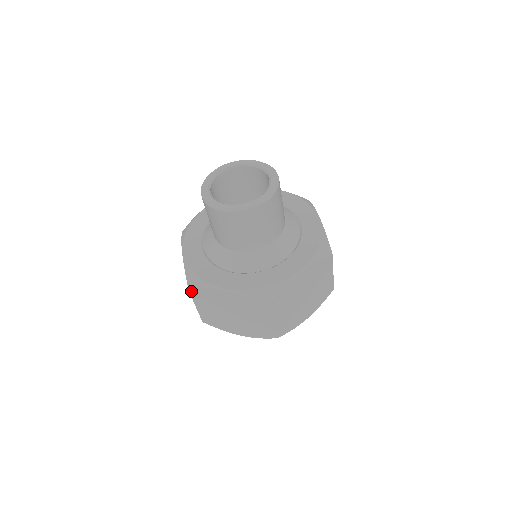
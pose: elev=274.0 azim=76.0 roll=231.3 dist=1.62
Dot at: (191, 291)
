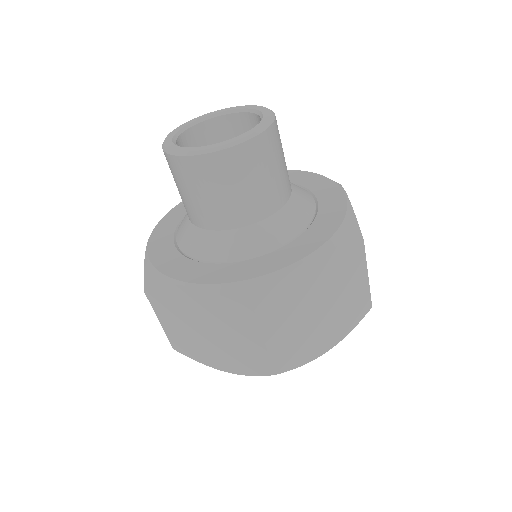
Dot at: (258, 309)
